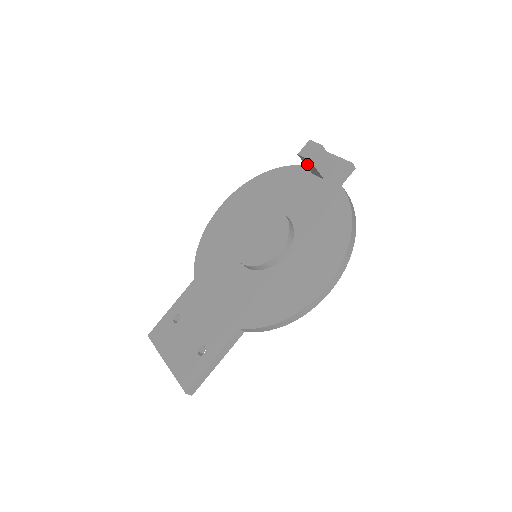
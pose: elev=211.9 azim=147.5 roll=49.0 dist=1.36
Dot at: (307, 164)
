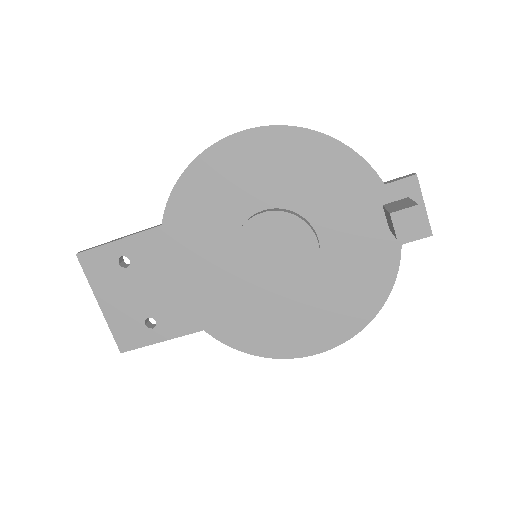
Dot at: (389, 217)
